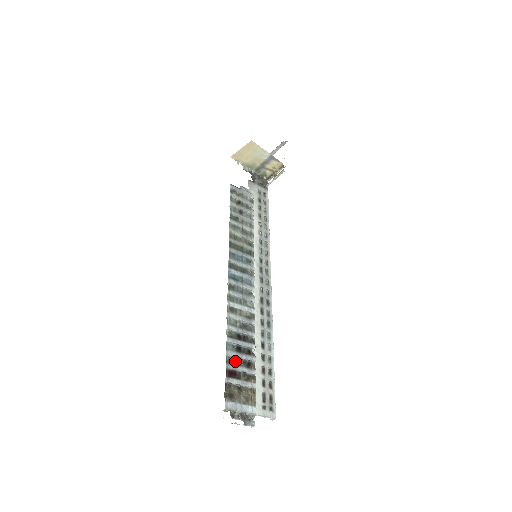
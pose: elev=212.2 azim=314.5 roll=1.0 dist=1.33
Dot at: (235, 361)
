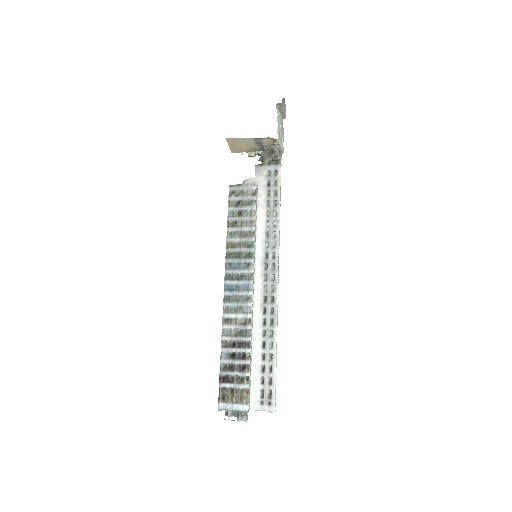
Dot at: (229, 367)
